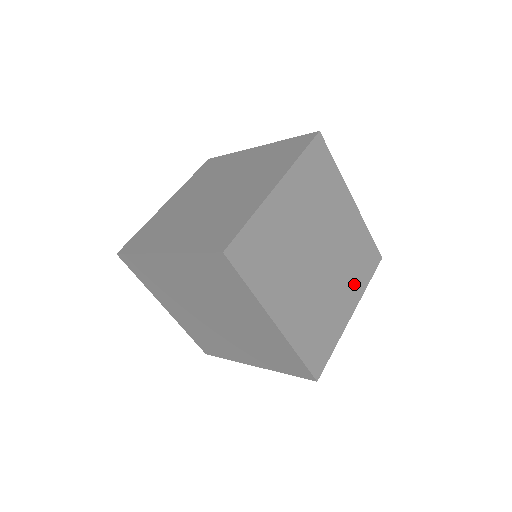
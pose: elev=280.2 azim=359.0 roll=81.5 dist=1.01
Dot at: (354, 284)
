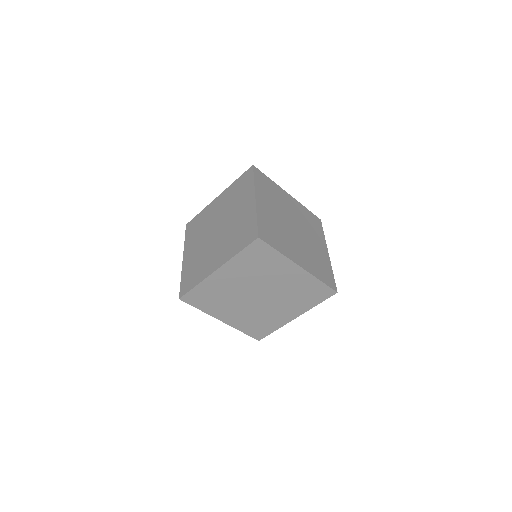
Dot at: (299, 306)
